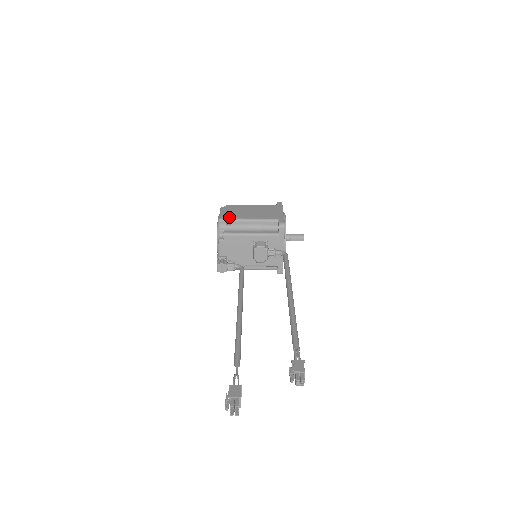
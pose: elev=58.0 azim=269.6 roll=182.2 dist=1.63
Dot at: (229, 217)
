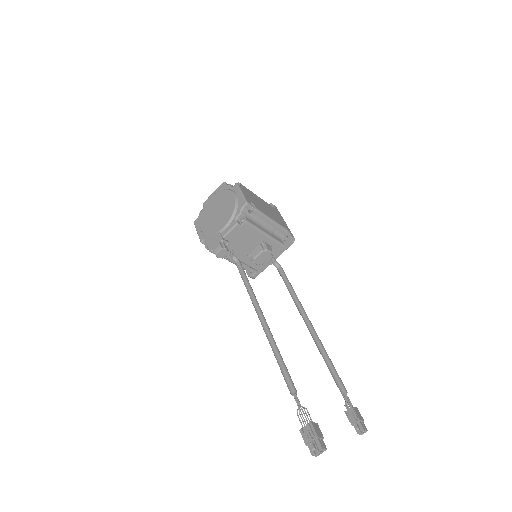
Dot at: (252, 204)
